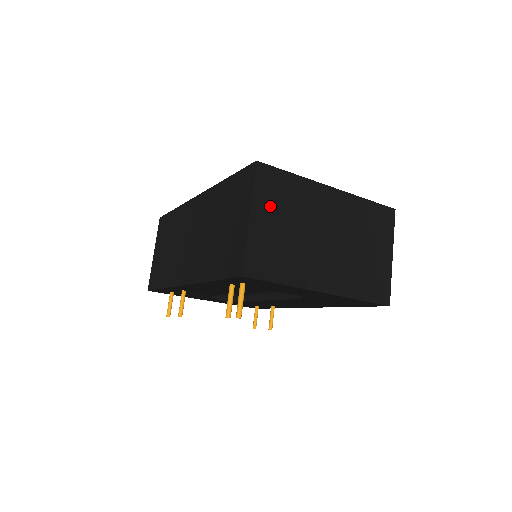
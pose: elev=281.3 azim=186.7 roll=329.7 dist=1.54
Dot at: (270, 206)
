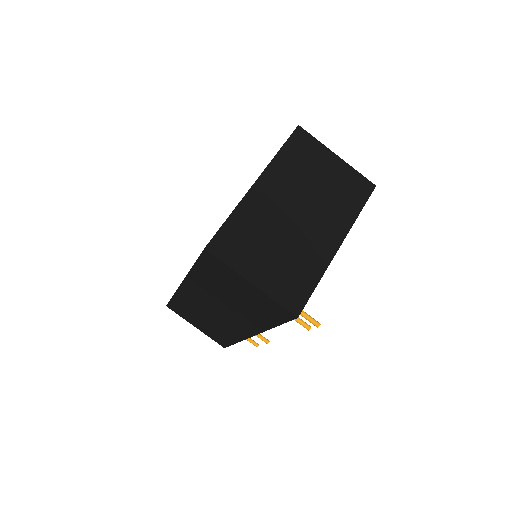
Dot at: (249, 257)
